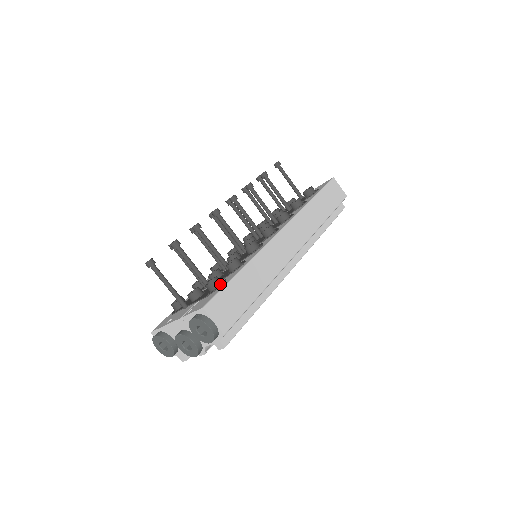
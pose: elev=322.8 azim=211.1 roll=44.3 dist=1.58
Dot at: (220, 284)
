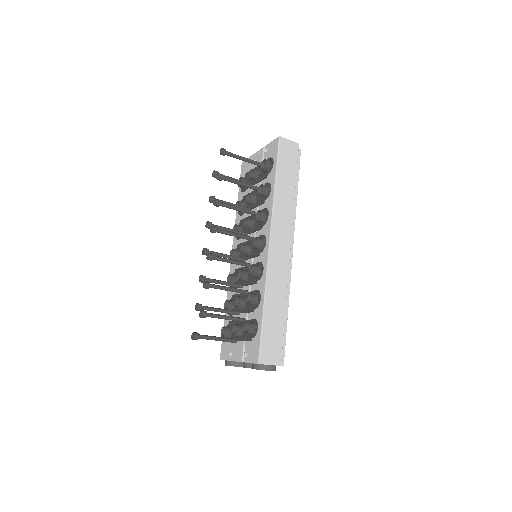
Dot at: (255, 328)
